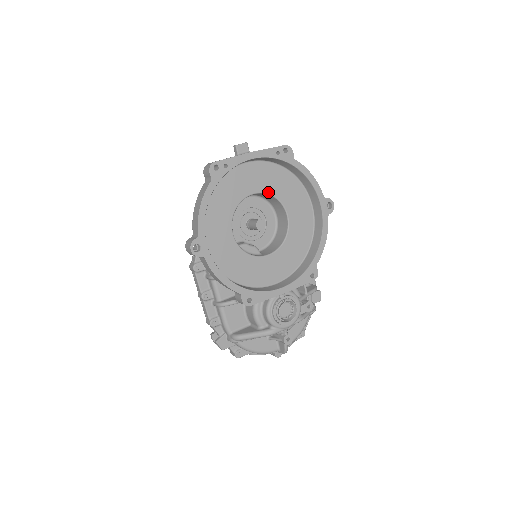
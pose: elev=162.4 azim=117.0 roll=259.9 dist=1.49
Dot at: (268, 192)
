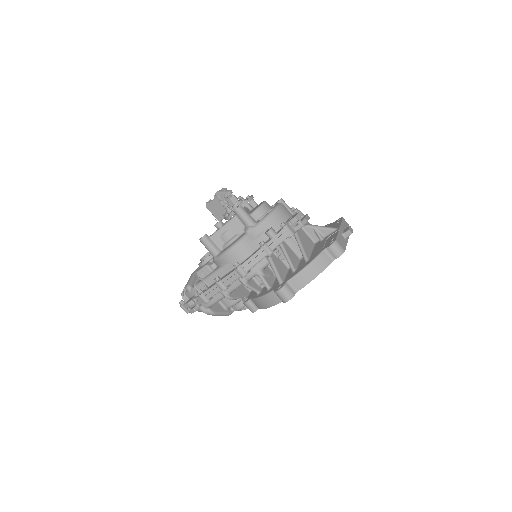
Dot at: occluded
